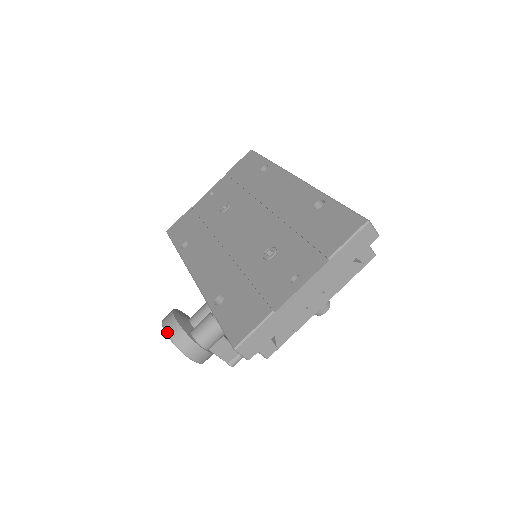
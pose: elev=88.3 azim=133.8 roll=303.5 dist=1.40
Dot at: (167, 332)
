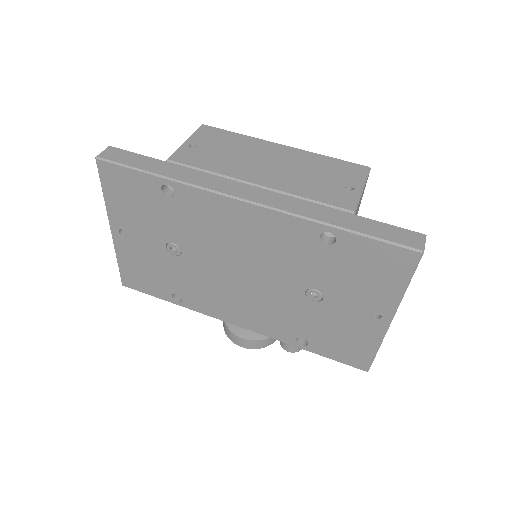
Dot at: occluded
